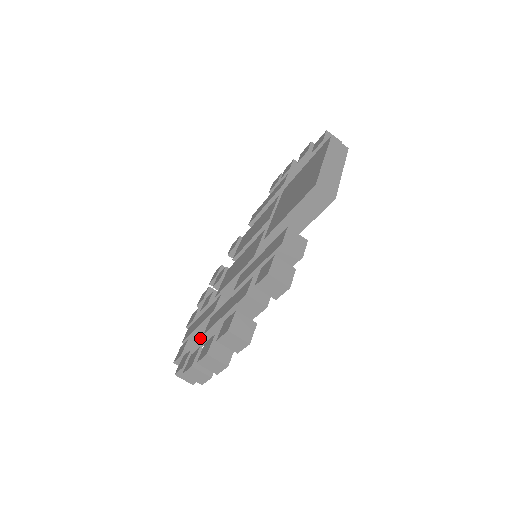
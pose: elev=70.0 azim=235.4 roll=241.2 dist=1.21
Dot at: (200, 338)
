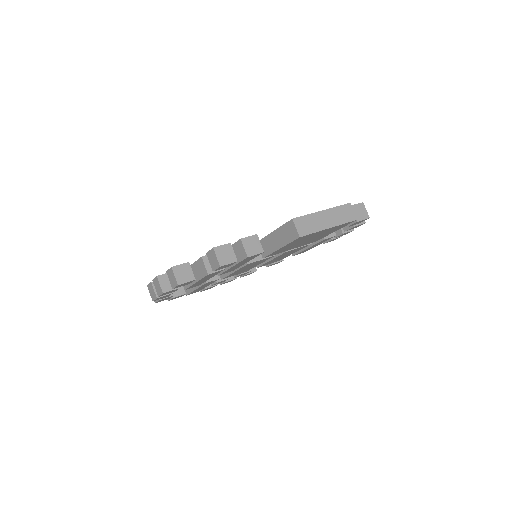
Dot at: occluded
